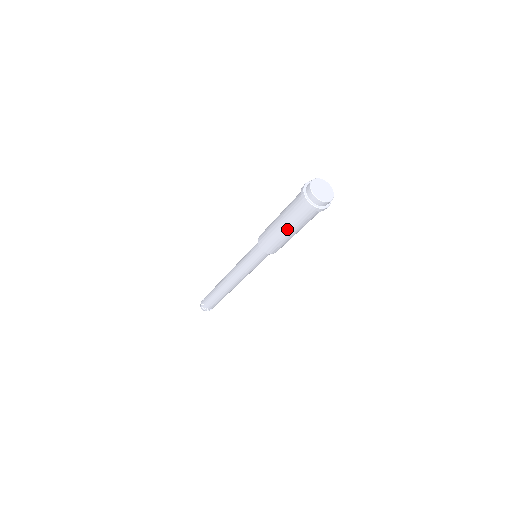
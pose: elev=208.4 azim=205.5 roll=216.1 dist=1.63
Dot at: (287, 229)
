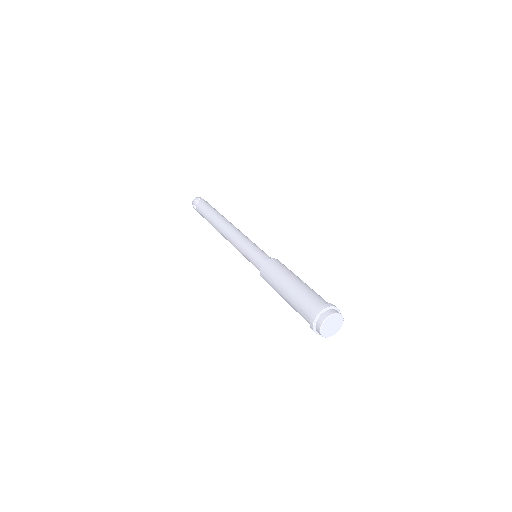
Dot at: occluded
